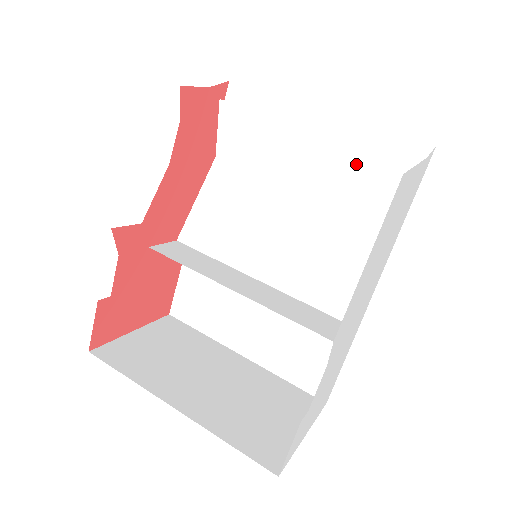
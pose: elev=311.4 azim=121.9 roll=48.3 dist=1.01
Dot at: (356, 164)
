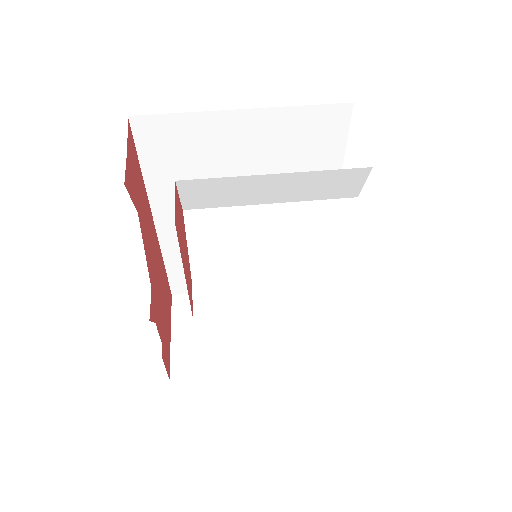
Dot at: (322, 179)
